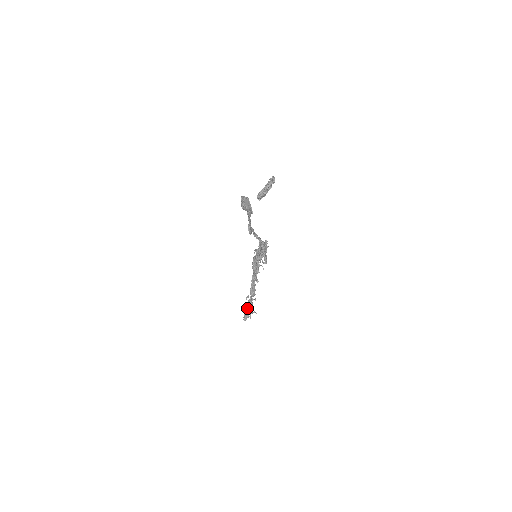
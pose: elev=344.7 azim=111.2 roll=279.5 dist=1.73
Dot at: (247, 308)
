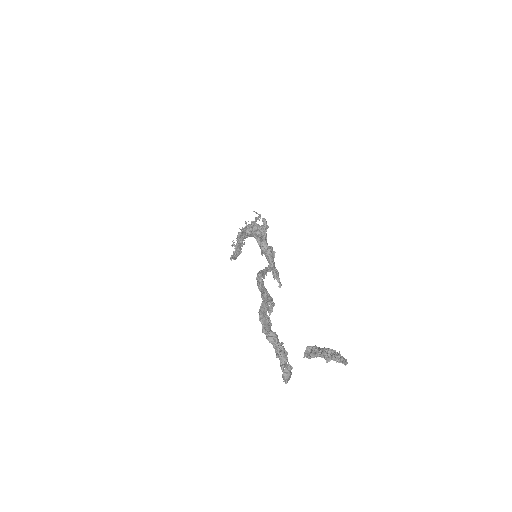
Dot at: (234, 255)
